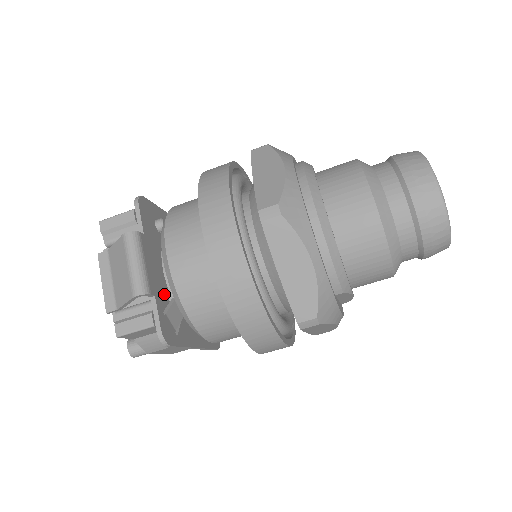
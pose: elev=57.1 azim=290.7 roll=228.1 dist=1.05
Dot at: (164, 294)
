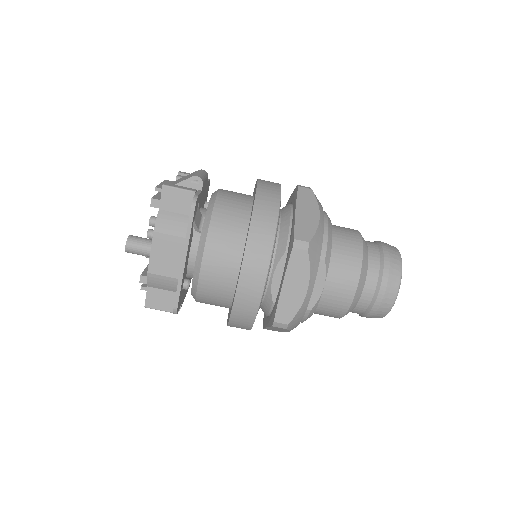
Dot at: (199, 206)
